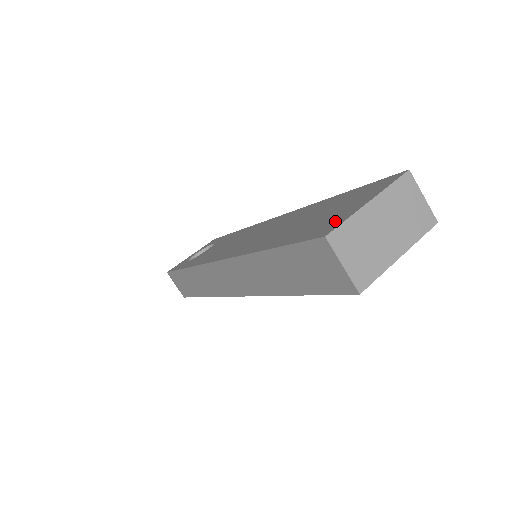
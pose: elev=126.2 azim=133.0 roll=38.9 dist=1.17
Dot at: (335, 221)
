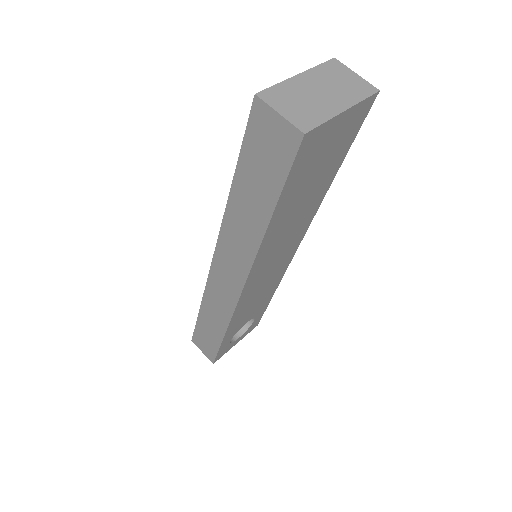
Dot at: occluded
